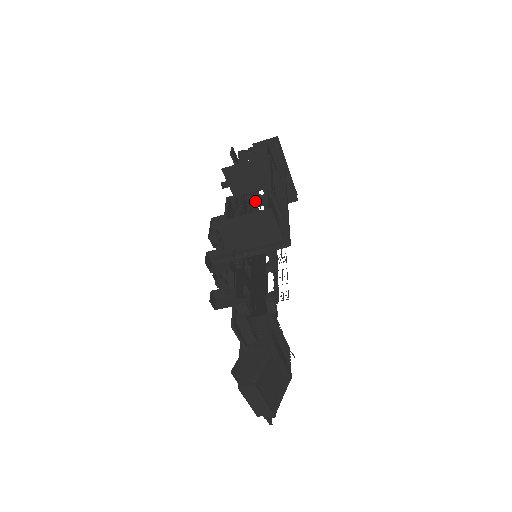
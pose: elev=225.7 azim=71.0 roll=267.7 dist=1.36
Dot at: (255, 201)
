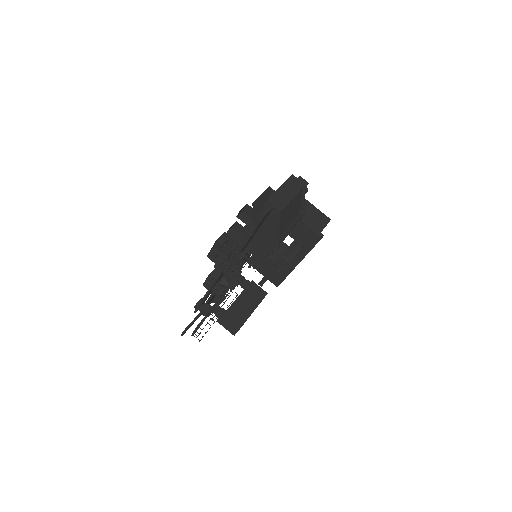
Dot at: occluded
